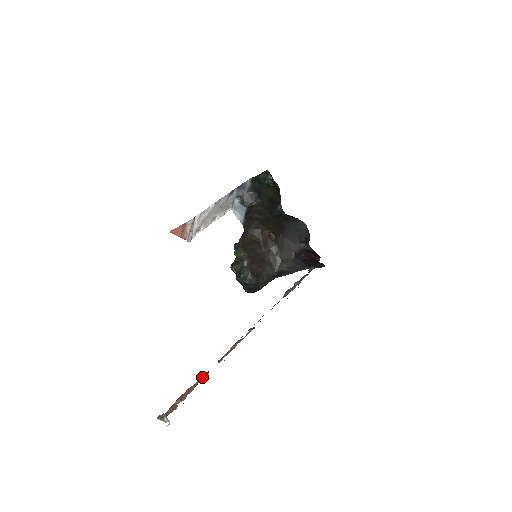
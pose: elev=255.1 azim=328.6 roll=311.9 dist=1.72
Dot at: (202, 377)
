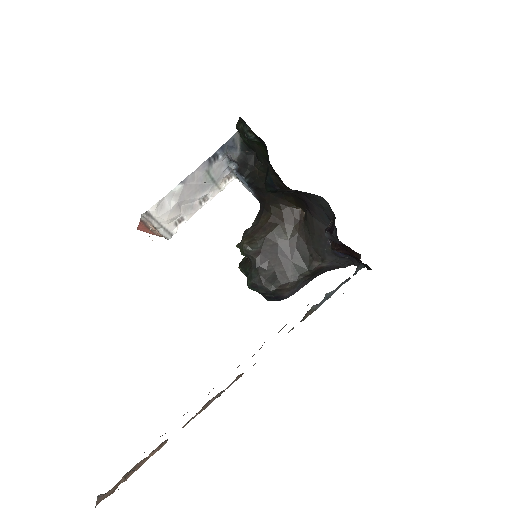
Dot at: (158, 447)
